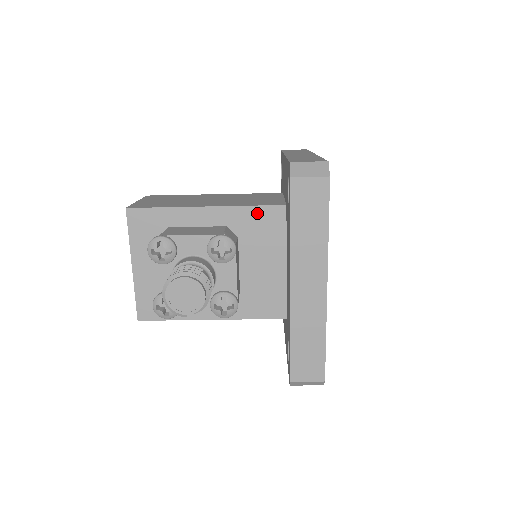
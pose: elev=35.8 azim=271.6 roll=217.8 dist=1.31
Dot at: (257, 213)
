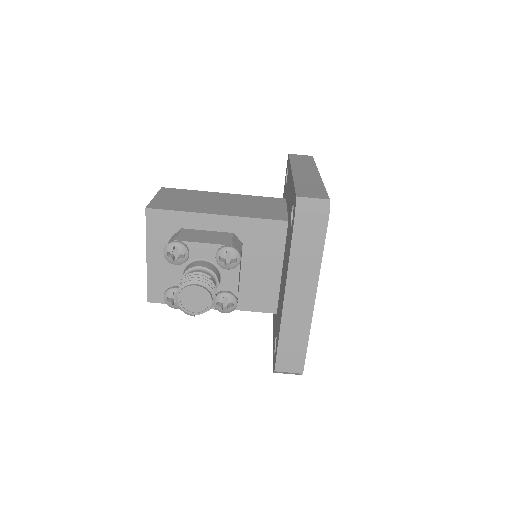
Dot at: (262, 225)
